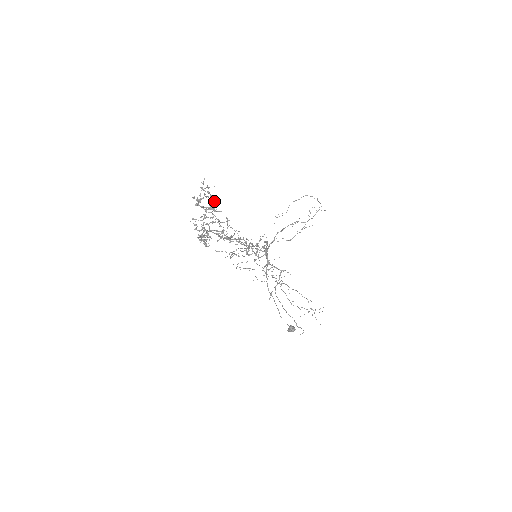
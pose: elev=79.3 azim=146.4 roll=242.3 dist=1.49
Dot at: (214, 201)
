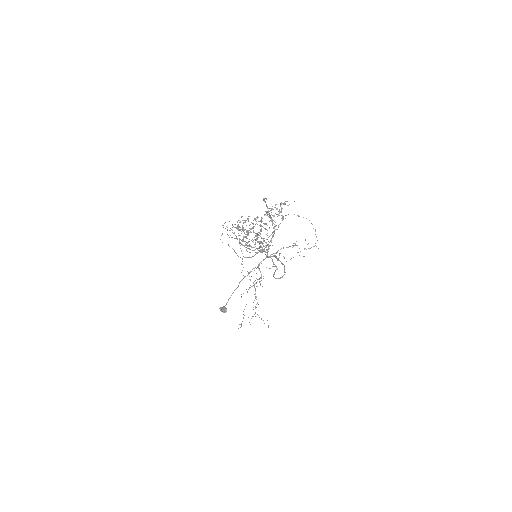
Dot at: (282, 220)
